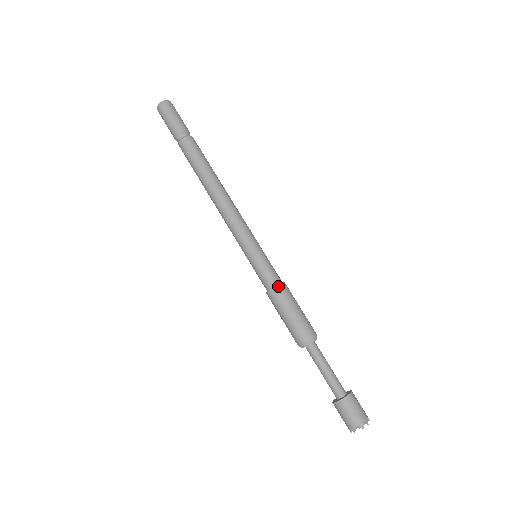
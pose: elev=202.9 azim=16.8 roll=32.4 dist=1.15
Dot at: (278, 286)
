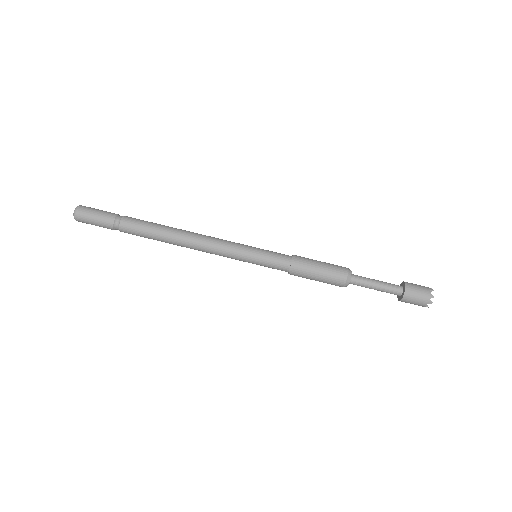
Dot at: (294, 255)
